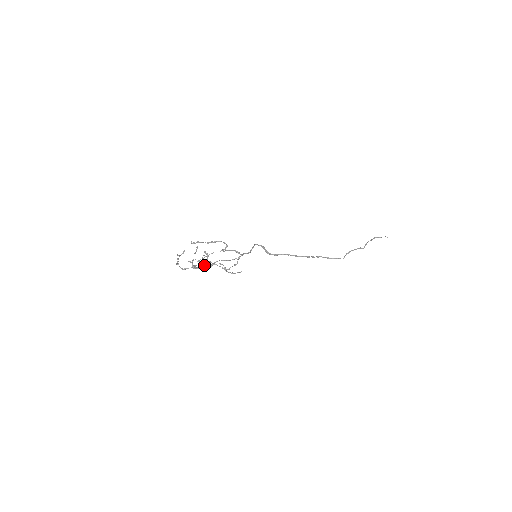
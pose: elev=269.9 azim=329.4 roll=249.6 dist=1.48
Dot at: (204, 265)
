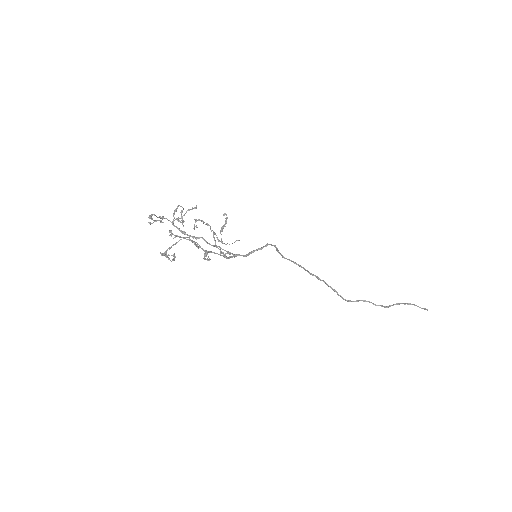
Dot at: (167, 257)
